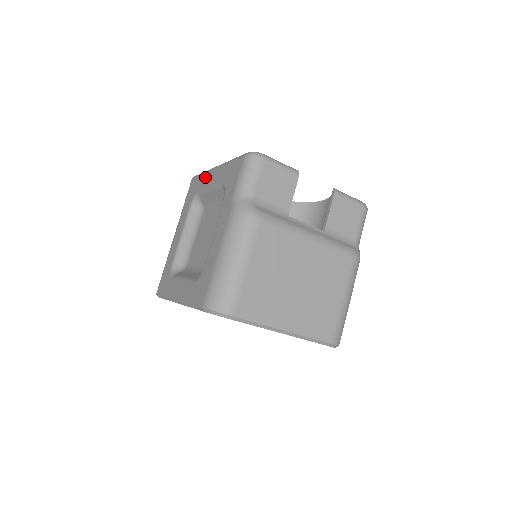
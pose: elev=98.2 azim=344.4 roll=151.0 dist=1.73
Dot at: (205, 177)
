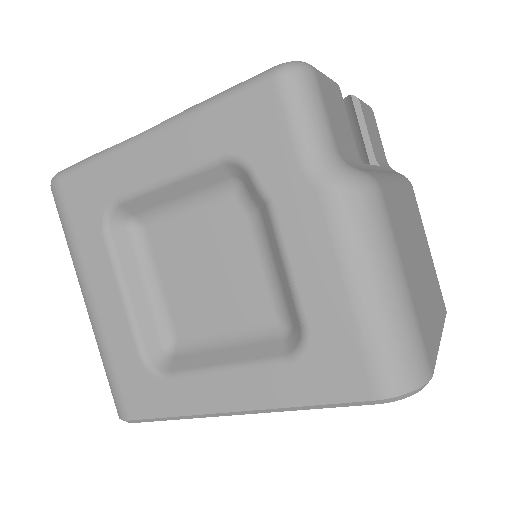
Dot at: (120, 163)
